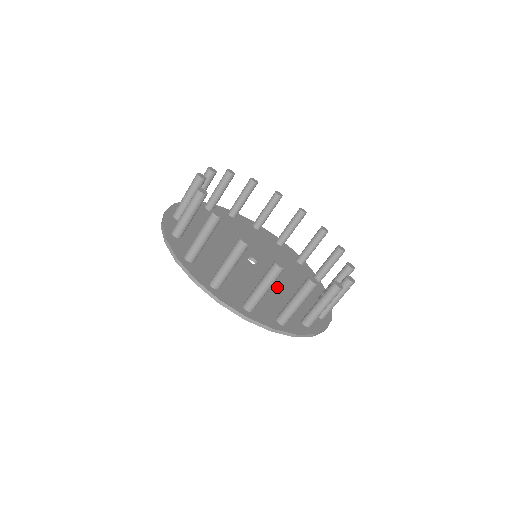
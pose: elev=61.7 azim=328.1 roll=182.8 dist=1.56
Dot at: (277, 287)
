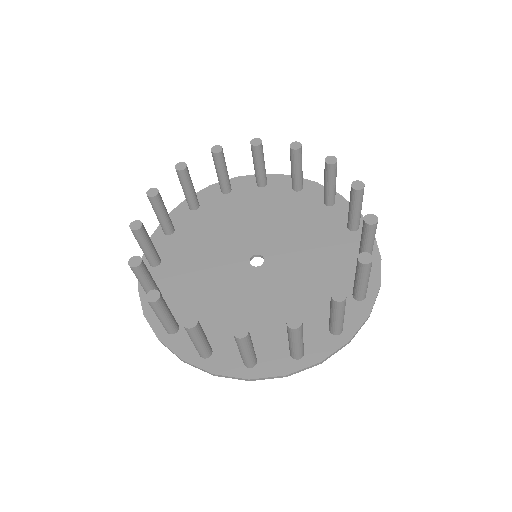
Dot at: (304, 256)
